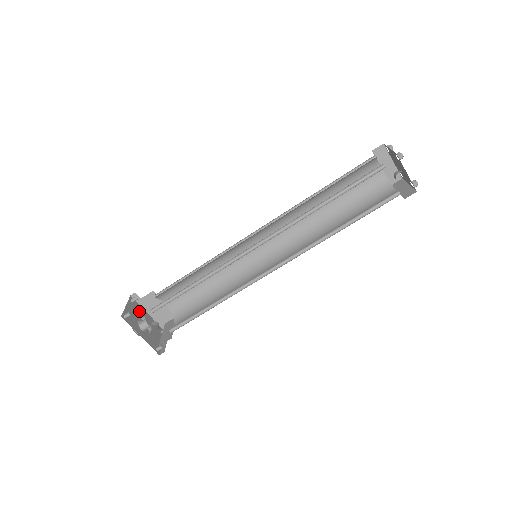
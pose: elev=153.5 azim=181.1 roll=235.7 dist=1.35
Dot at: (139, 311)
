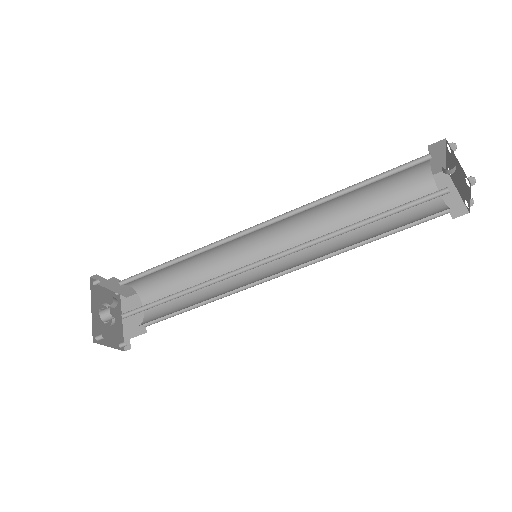
Dot at: occluded
